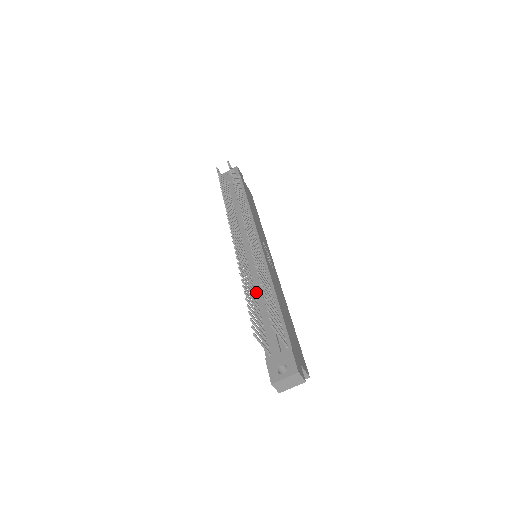
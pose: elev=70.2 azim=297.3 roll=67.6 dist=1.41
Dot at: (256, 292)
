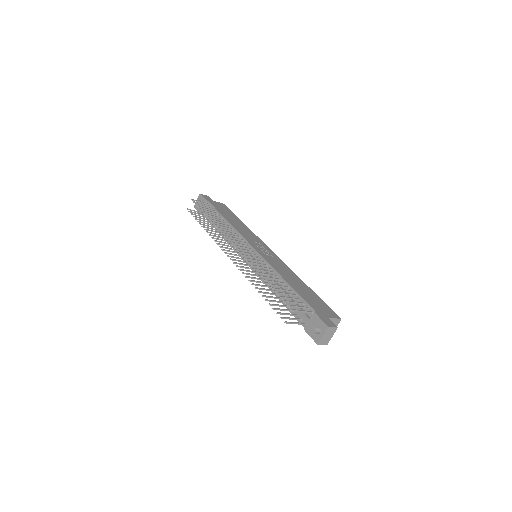
Dot at: (271, 286)
